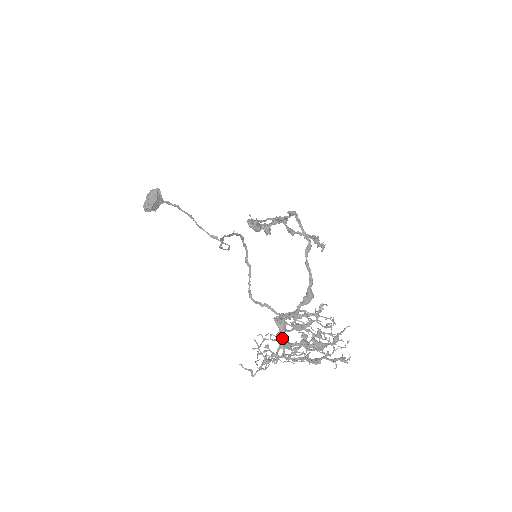
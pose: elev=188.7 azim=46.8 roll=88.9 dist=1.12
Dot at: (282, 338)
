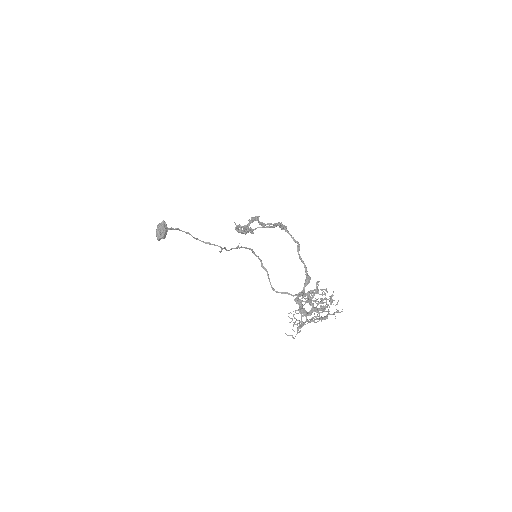
Dot at: (303, 311)
